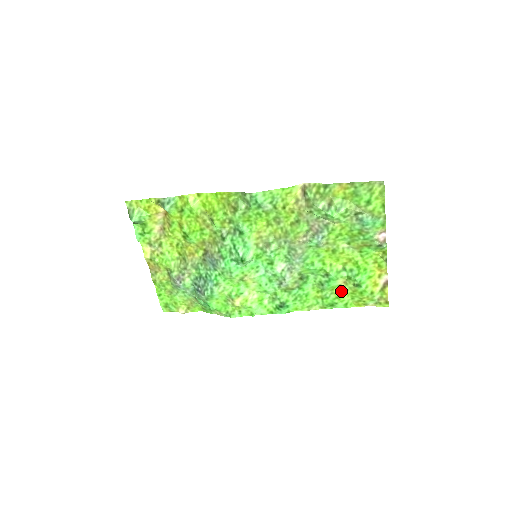
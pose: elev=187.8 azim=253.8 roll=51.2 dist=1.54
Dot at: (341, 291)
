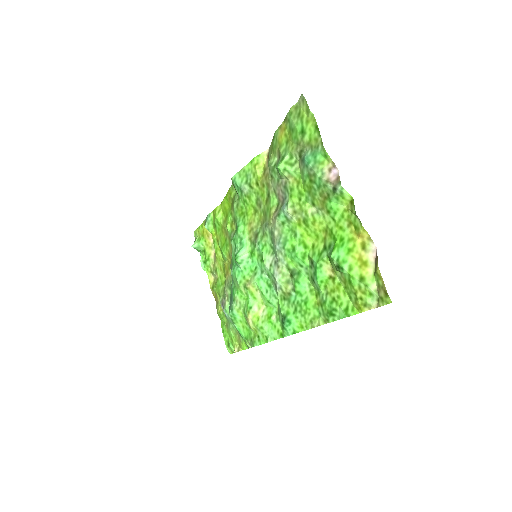
Dot at: (334, 287)
